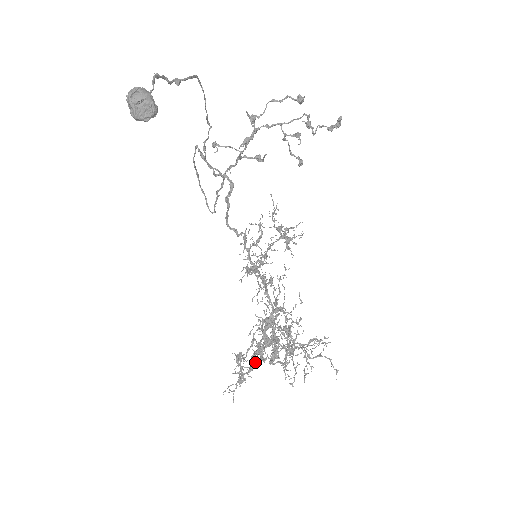
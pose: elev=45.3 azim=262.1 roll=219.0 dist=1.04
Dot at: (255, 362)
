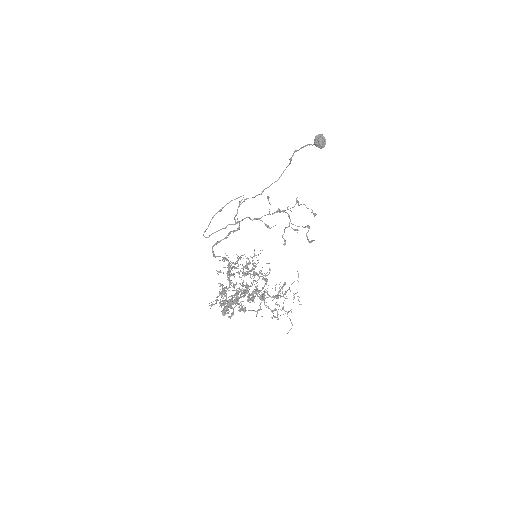
Dot at: (236, 300)
